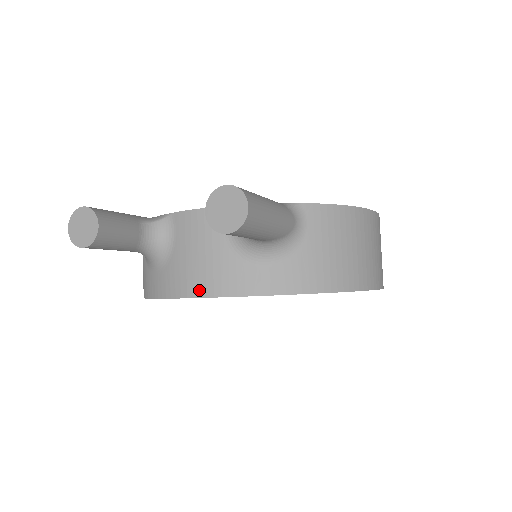
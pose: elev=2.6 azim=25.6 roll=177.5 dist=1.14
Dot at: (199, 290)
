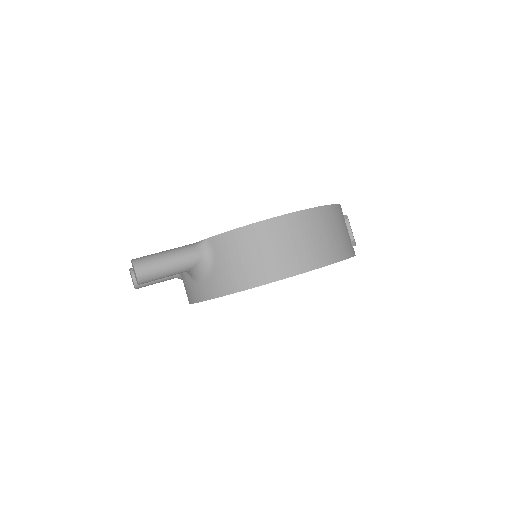
Dot at: (189, 300)
